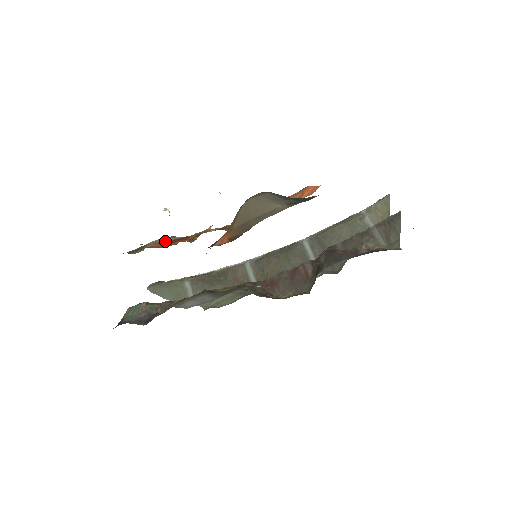
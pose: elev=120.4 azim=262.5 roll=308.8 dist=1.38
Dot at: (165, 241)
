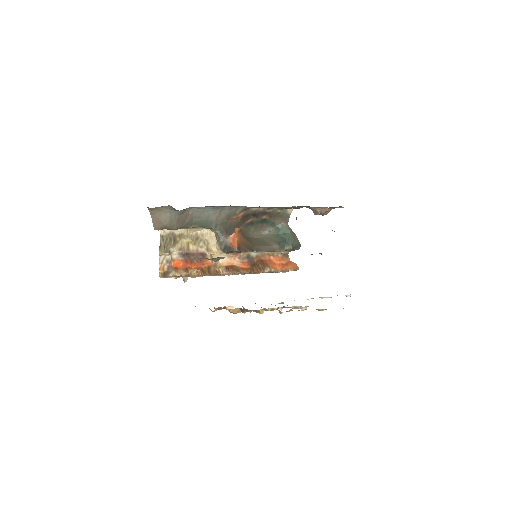
Dot at: (189, 251)
